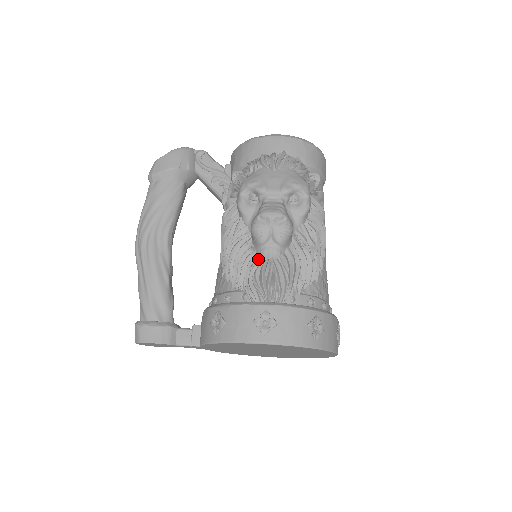
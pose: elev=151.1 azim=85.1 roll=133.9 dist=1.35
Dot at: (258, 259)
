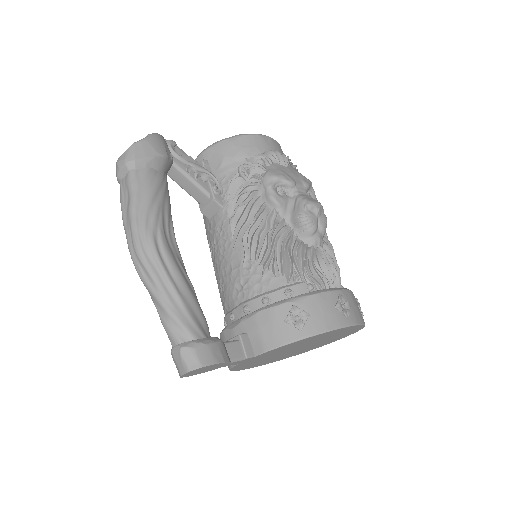
Dot at: (311, 248)
